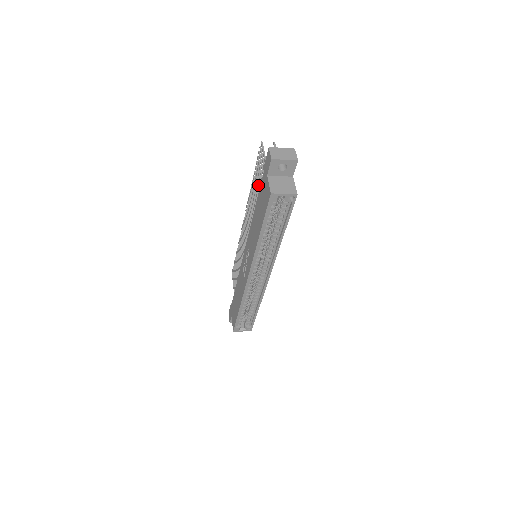
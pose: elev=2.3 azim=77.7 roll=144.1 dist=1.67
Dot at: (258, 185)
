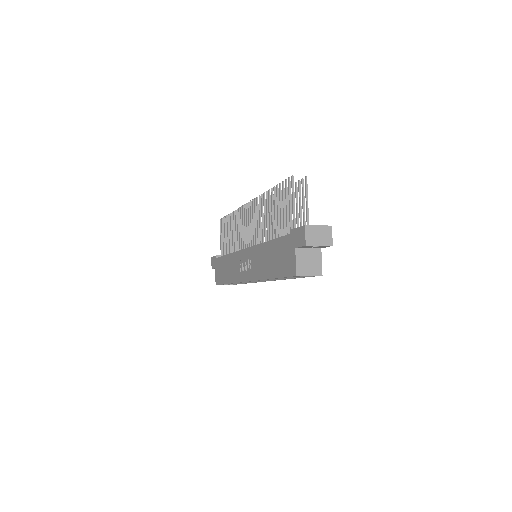
Dot at: (277, 215)
